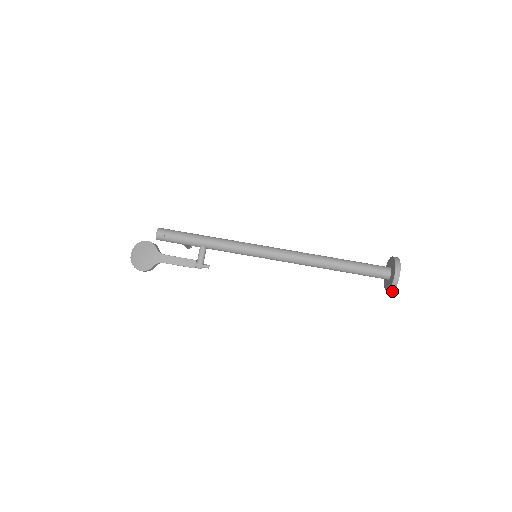
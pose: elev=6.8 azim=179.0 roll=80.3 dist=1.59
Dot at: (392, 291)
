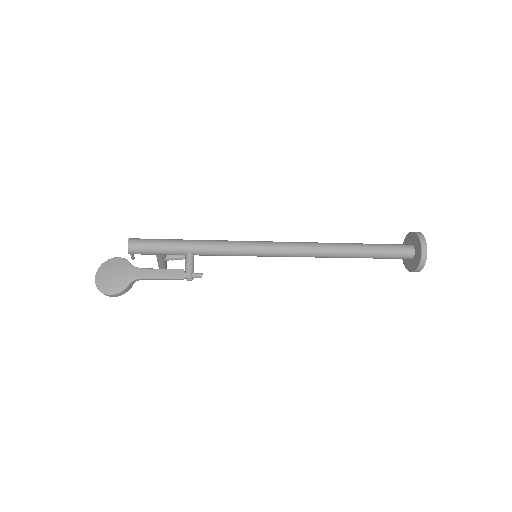
Dot at: (421, 269)
